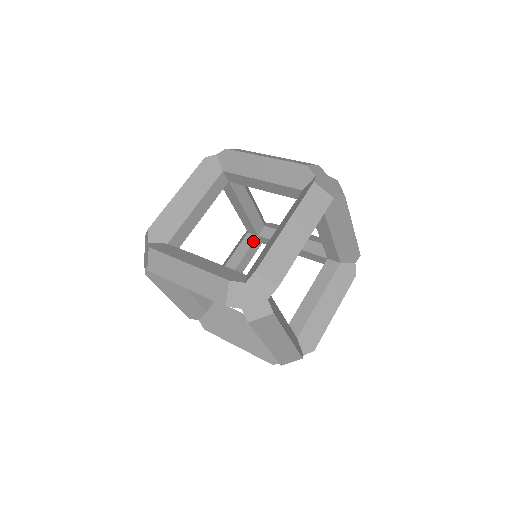
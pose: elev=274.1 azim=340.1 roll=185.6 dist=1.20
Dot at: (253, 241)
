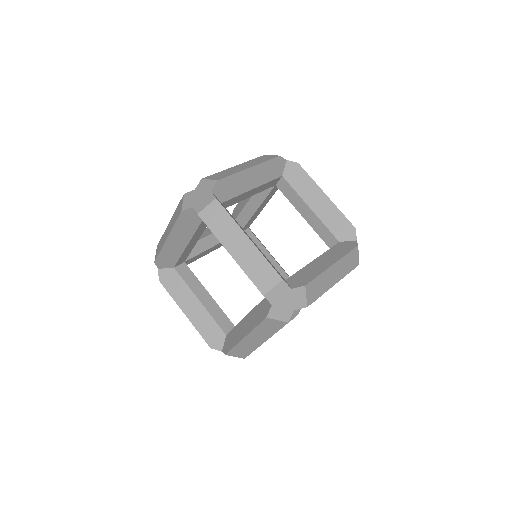
Dot at: occluded
